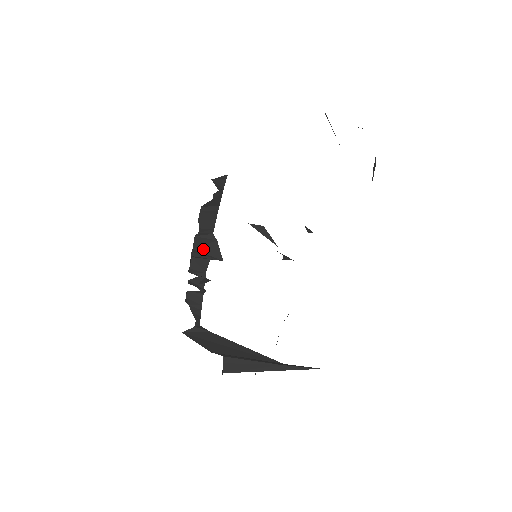
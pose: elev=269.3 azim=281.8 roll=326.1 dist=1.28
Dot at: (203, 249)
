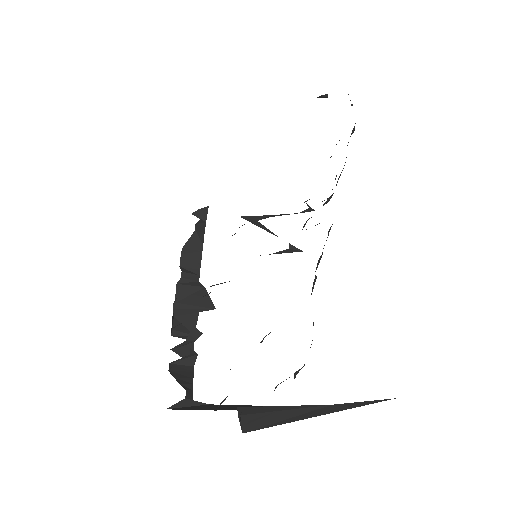
Dot at: (188, 301)
